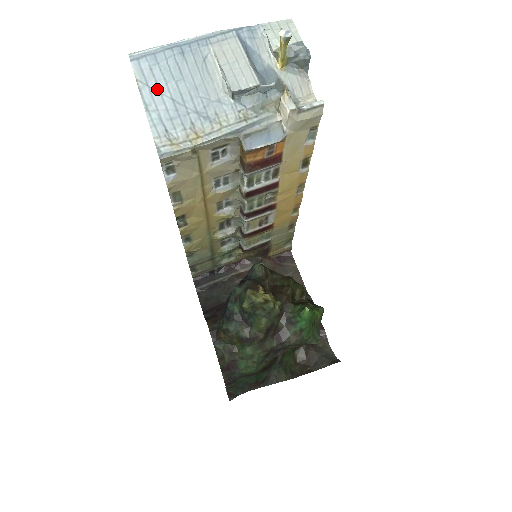
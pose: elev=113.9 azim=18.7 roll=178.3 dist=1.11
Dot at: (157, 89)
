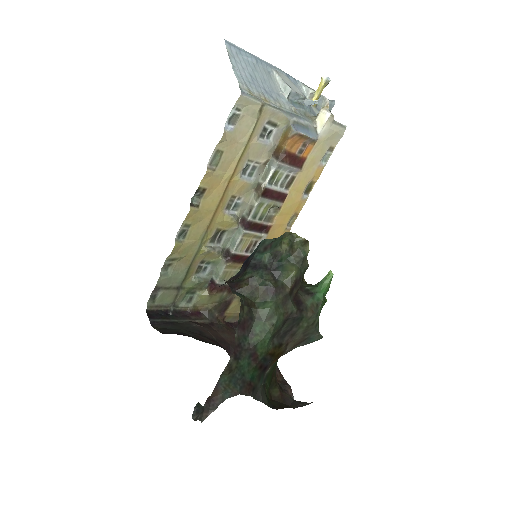
Dot at: (240, 64)
